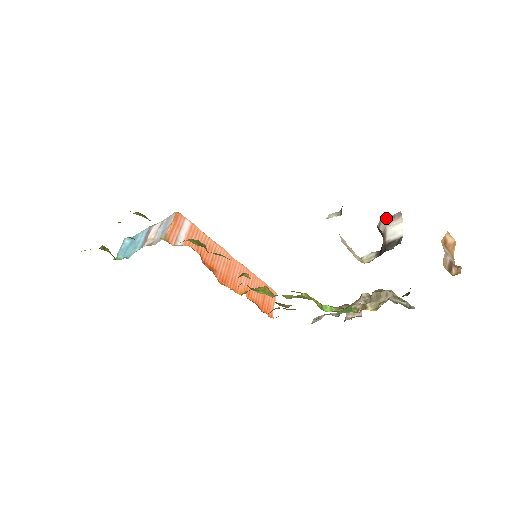
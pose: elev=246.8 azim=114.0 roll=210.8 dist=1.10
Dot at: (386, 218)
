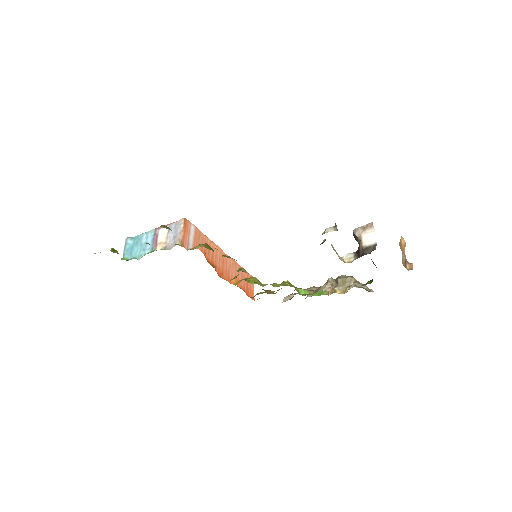
Dot at: (360, 227)
